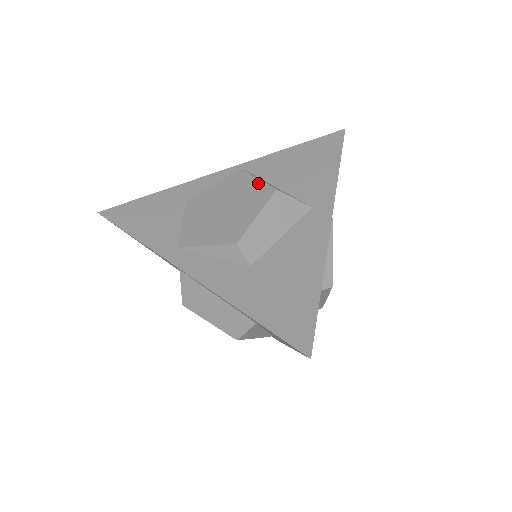
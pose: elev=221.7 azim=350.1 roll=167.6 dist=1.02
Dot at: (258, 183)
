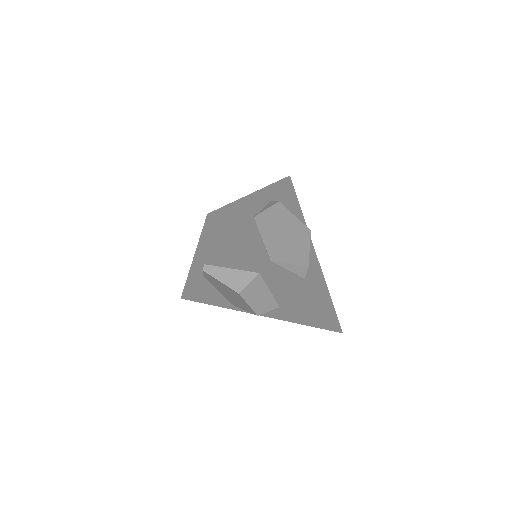
Dot at: (298, 221)
